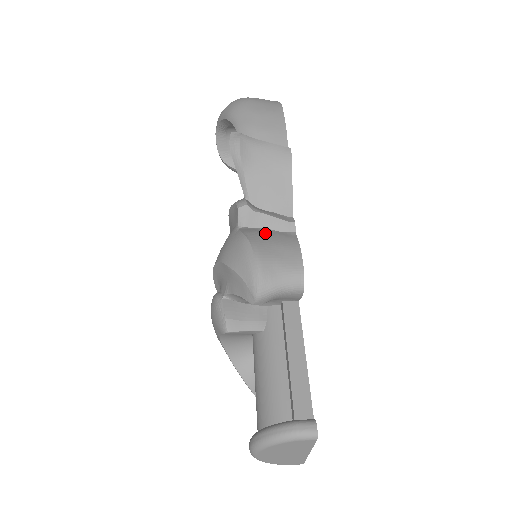
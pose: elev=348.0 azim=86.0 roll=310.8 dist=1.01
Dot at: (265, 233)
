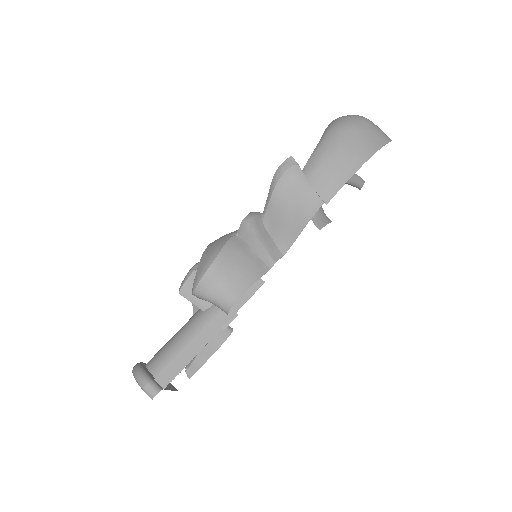
Dot at: (244, 254)
